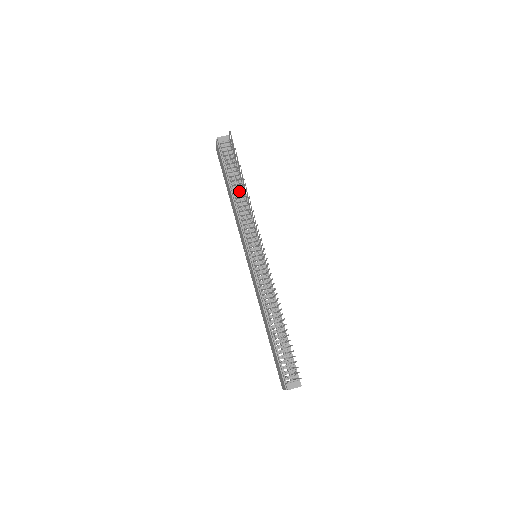
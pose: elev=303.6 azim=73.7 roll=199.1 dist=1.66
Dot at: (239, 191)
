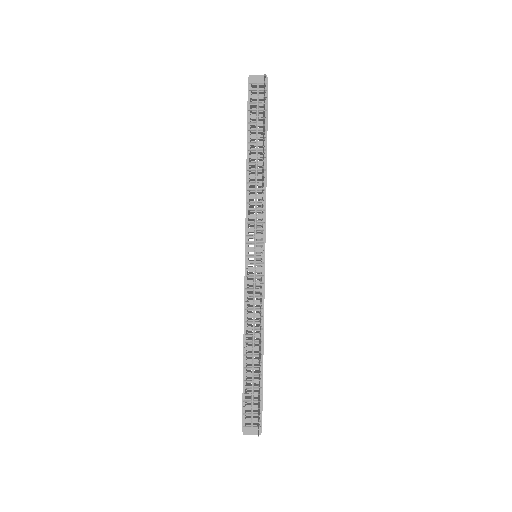
Dot at: (257, 163)
